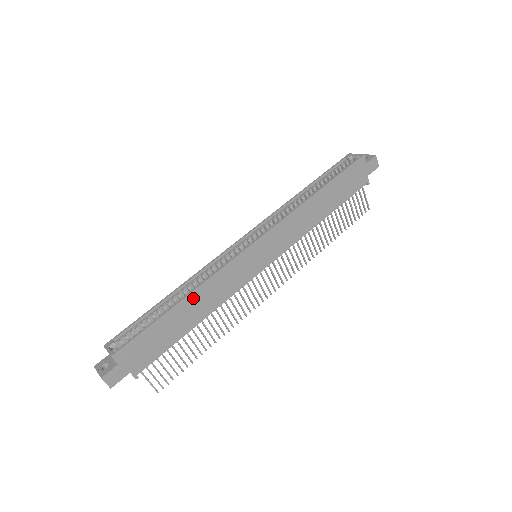
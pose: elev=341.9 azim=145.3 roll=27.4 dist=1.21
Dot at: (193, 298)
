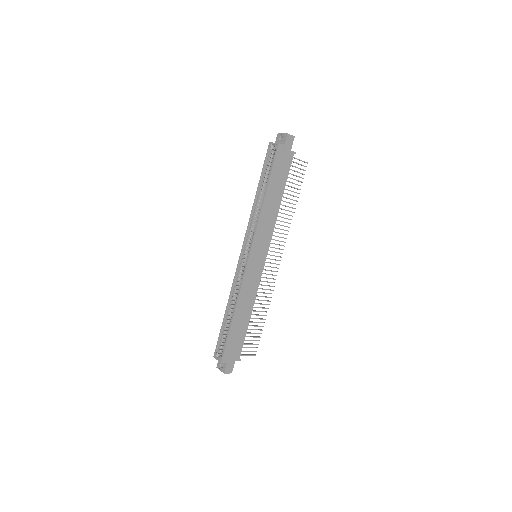
Dot at: (239, 308)
